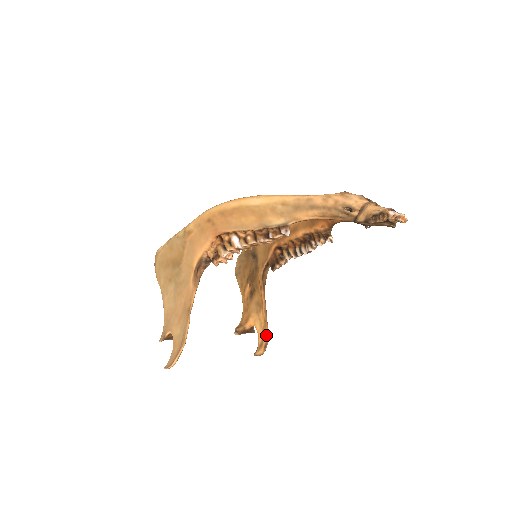
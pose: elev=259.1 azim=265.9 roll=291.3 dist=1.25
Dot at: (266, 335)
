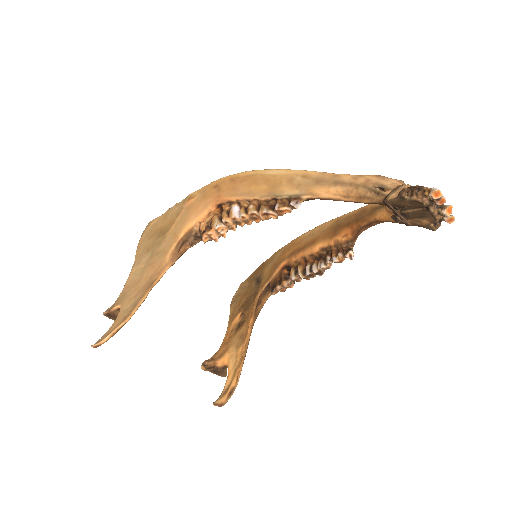
Dot at: (236, 377)
